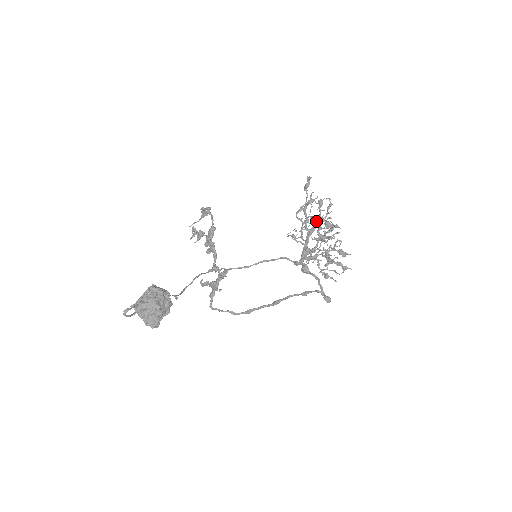
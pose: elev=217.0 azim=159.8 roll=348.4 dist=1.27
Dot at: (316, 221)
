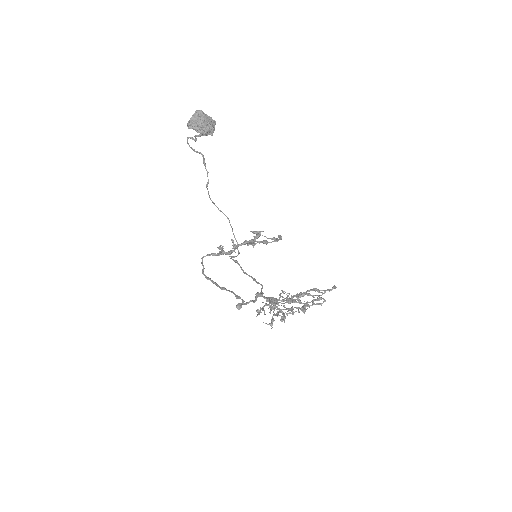
Dot at: (302, 296)
